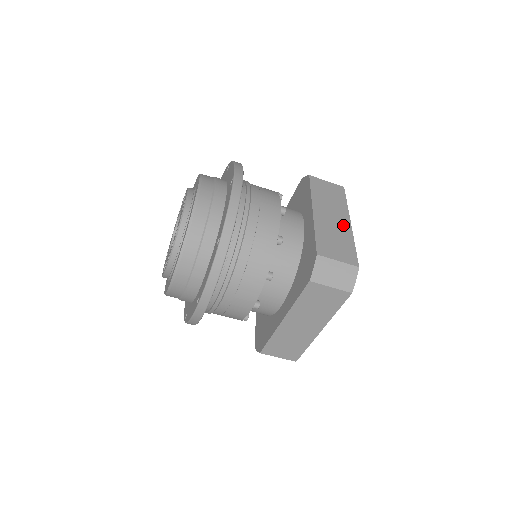
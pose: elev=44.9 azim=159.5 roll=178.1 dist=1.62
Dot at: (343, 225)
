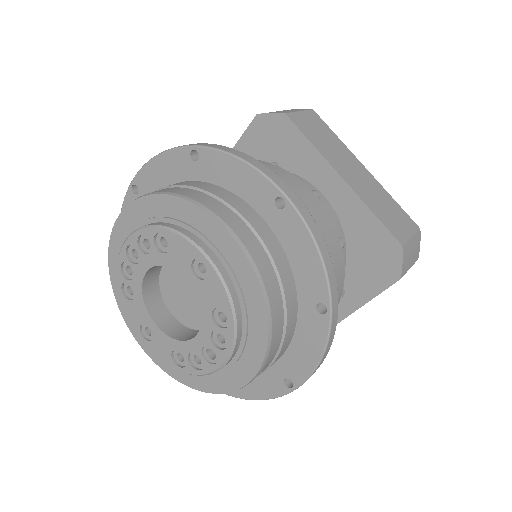
Dot at: (367, 177)
